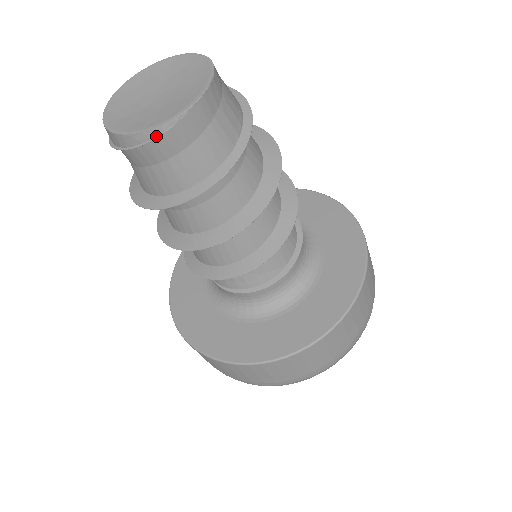
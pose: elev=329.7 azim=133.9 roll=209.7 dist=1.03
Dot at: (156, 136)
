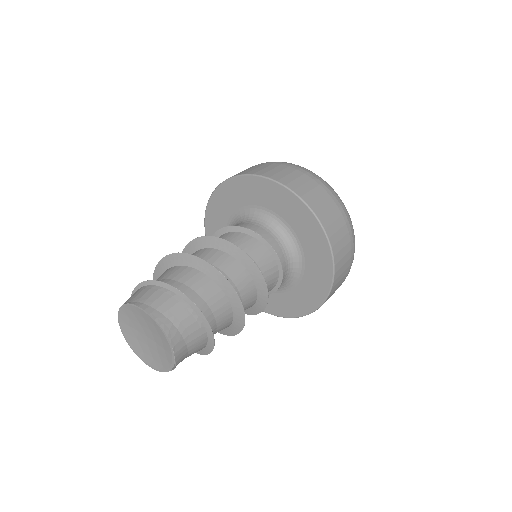
Dot at: (171, 370)
